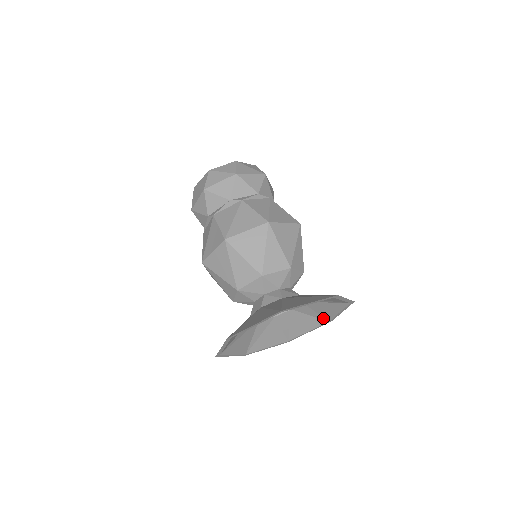
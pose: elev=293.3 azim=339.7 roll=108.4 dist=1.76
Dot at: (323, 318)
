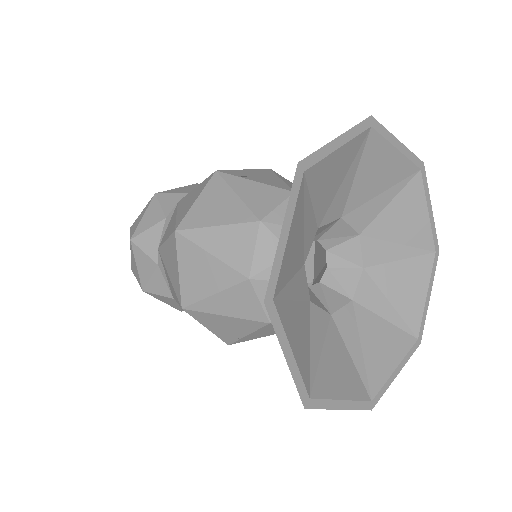
Dot at: (406, 328)
